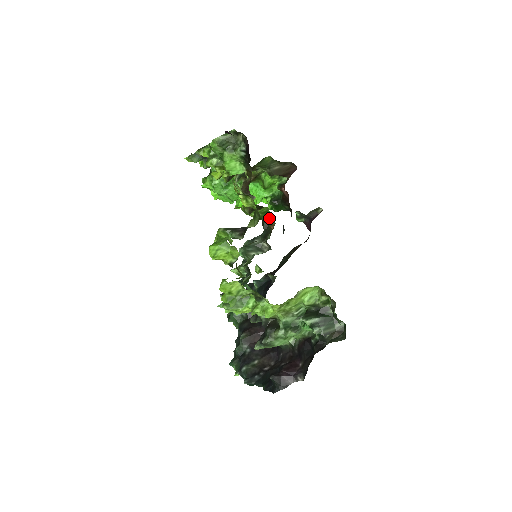
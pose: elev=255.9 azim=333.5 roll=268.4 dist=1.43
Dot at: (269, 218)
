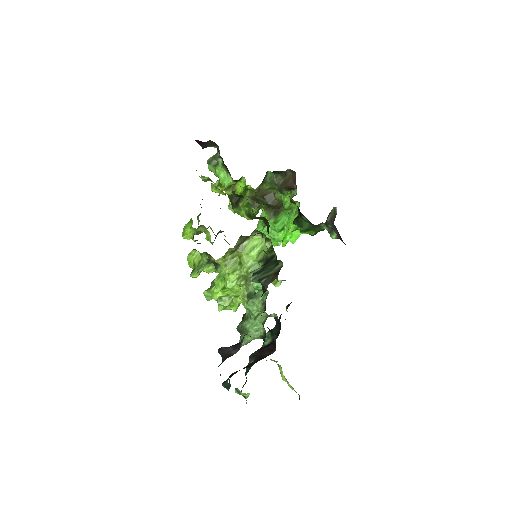
Dot at: (252, 209)
